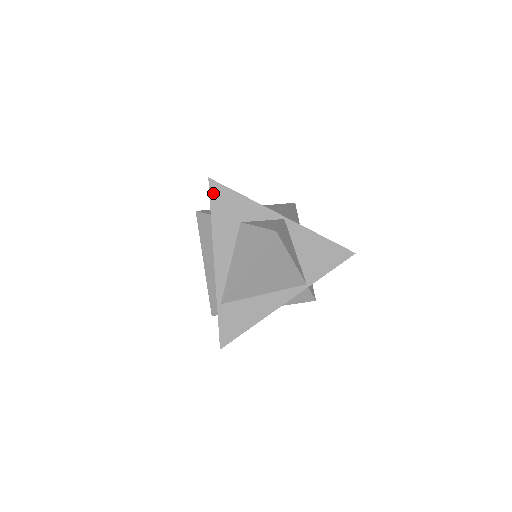
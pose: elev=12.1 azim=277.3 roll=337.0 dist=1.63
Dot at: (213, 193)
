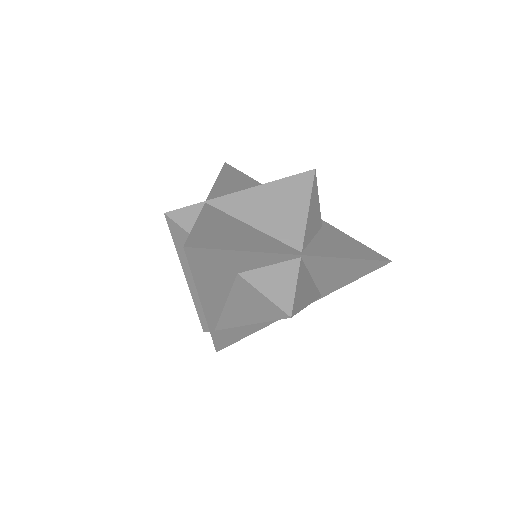
Dot at: (193, 259)
